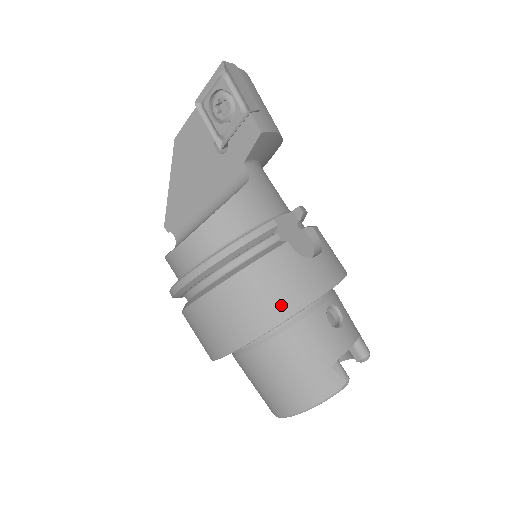
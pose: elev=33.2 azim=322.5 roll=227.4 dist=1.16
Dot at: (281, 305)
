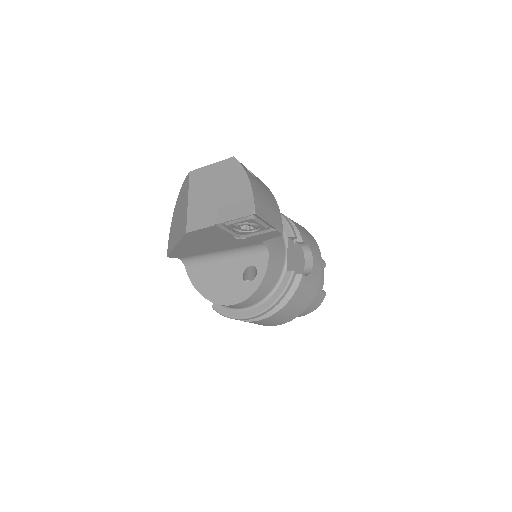
Dot at: (305, 305)
